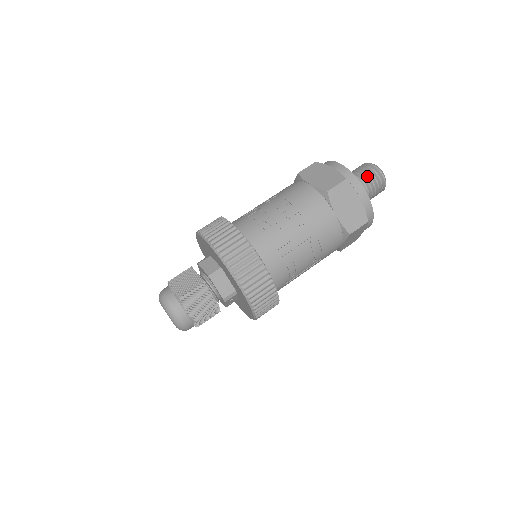
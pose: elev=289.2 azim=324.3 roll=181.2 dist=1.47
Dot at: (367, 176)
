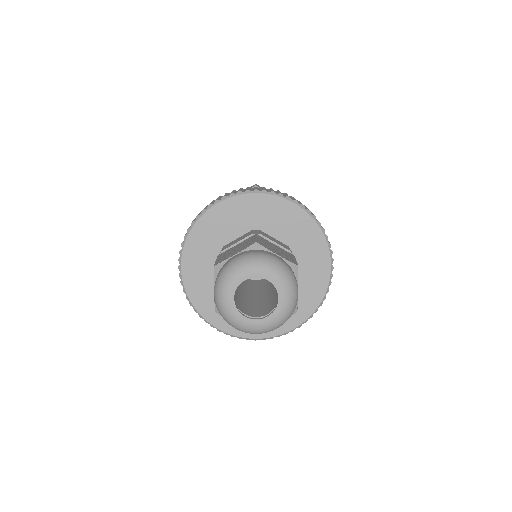
Dot at: occluded
